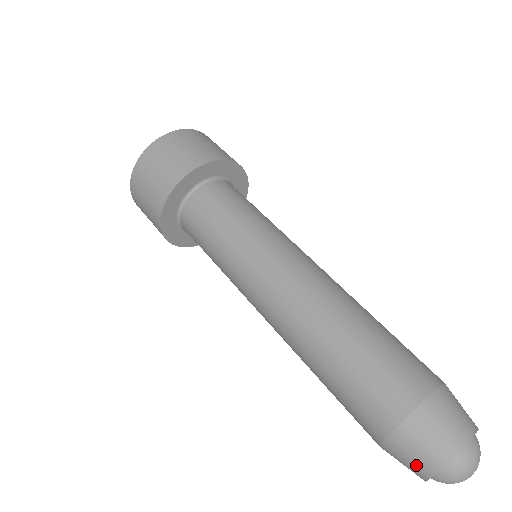
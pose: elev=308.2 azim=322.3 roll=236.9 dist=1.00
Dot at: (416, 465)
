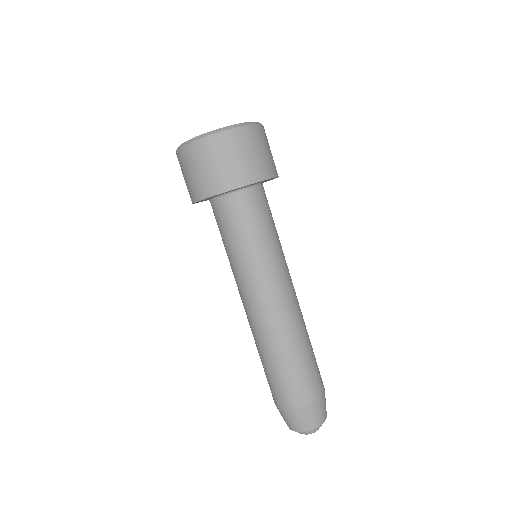
Dot at: (290, 424)
